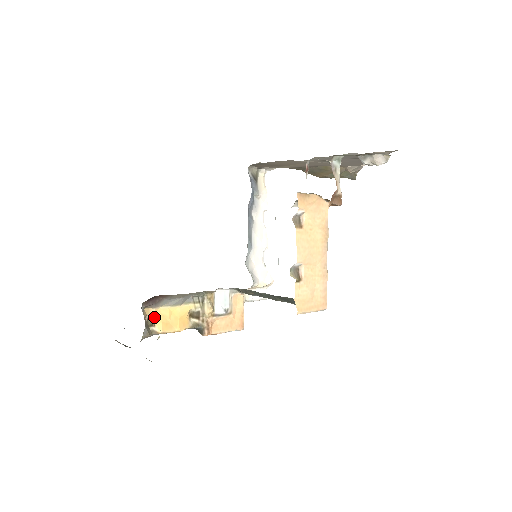
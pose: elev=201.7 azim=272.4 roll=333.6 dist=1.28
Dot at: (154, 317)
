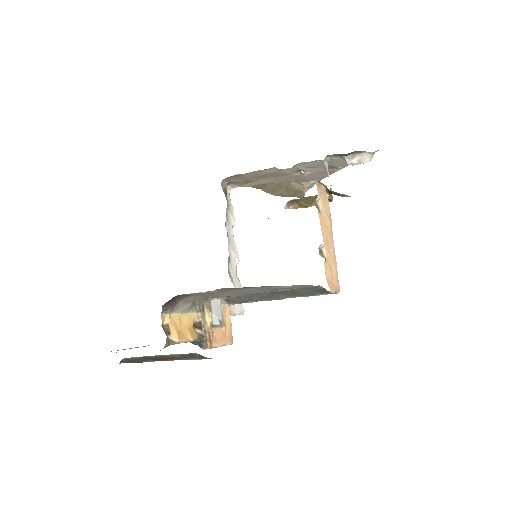
Dot at: (168, 324)
